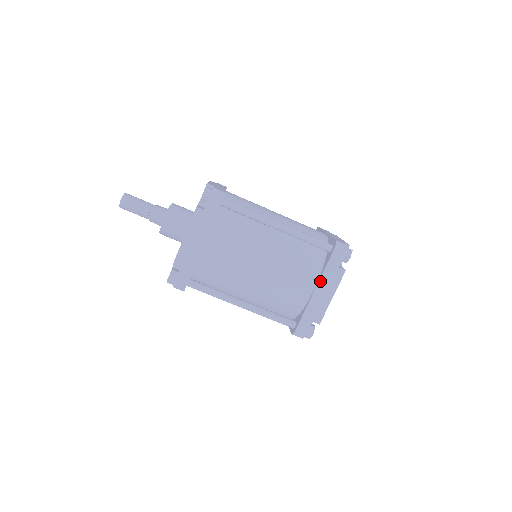
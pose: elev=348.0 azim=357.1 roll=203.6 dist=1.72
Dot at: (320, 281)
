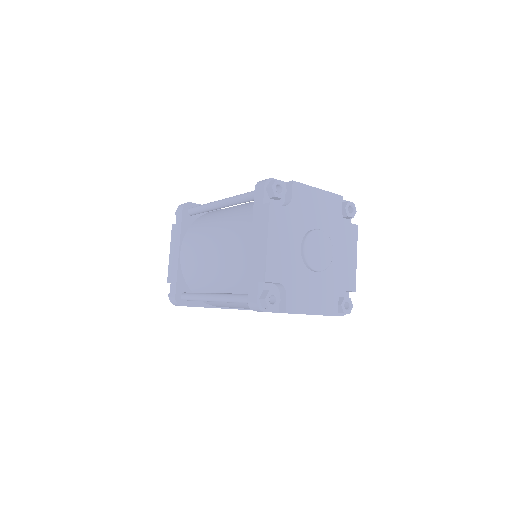
Dot at: (253, 230)
